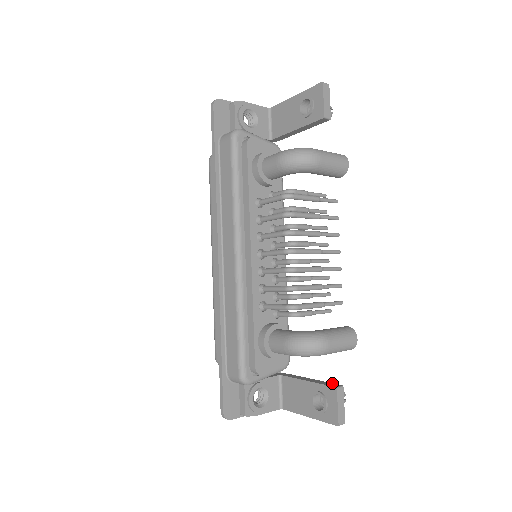
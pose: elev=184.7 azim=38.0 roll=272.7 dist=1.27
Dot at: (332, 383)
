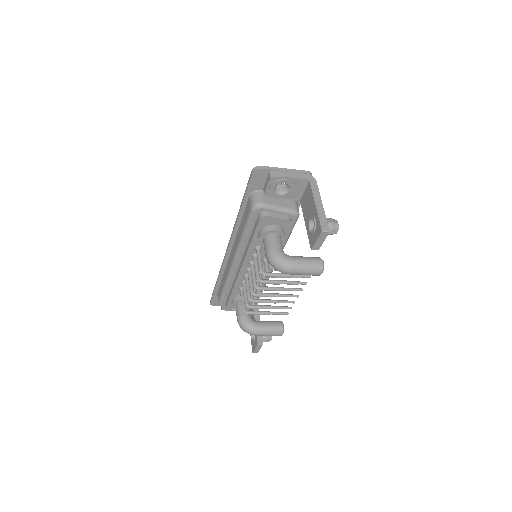
Dot at: occluded
